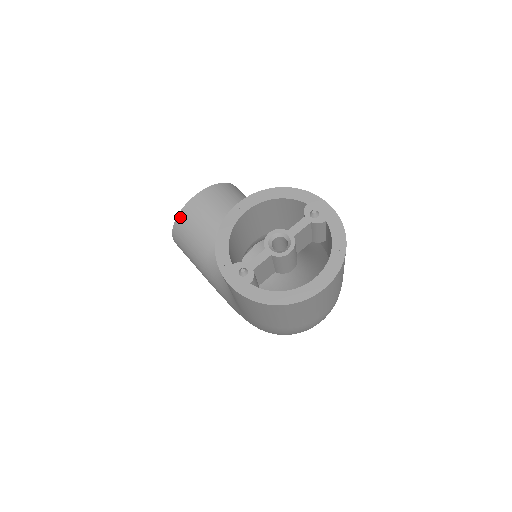
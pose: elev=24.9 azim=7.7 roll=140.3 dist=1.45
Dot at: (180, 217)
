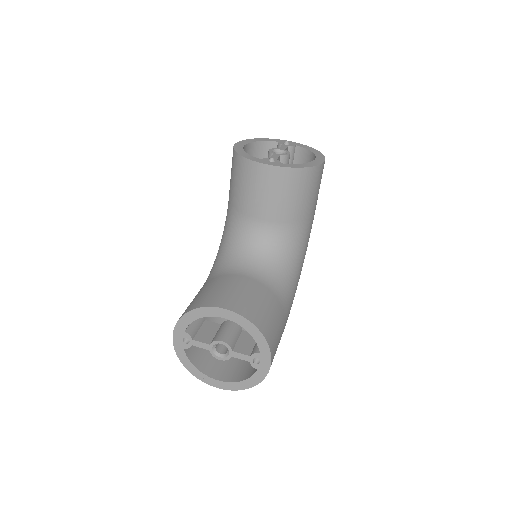
Dot at: (242, 160)
